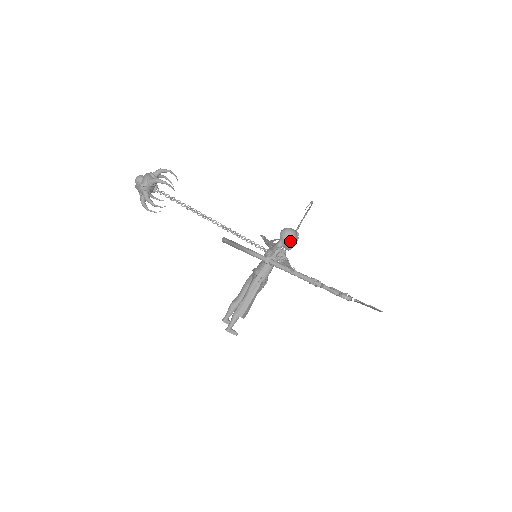
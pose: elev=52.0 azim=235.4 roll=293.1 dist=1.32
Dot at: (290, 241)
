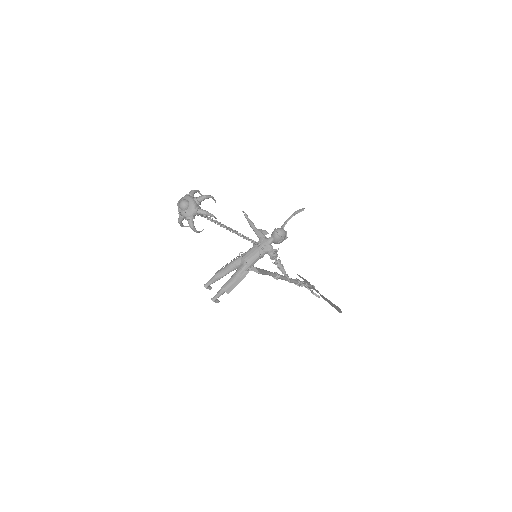
Dot at: (281, 241)
